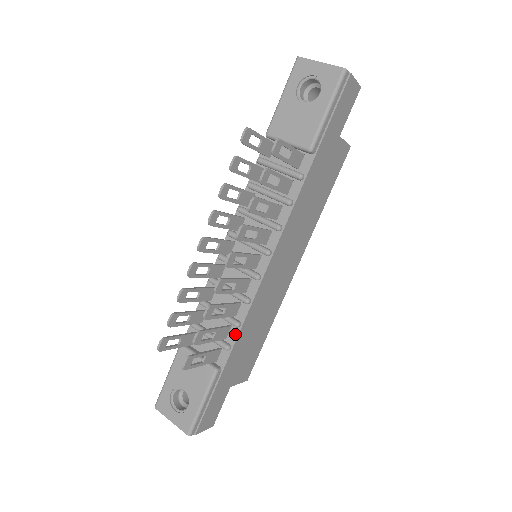
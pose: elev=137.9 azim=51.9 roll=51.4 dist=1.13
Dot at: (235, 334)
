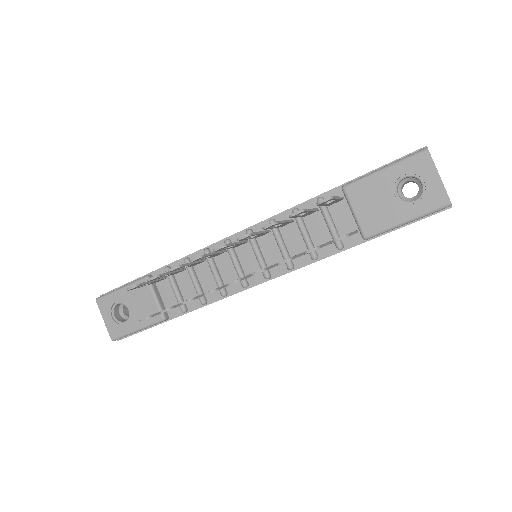
Dot at: (197, 306)
